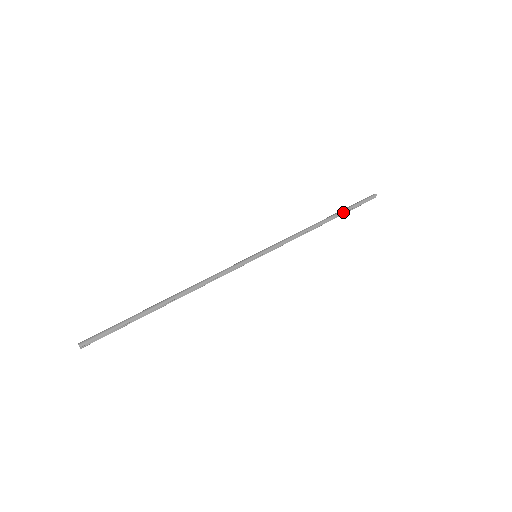
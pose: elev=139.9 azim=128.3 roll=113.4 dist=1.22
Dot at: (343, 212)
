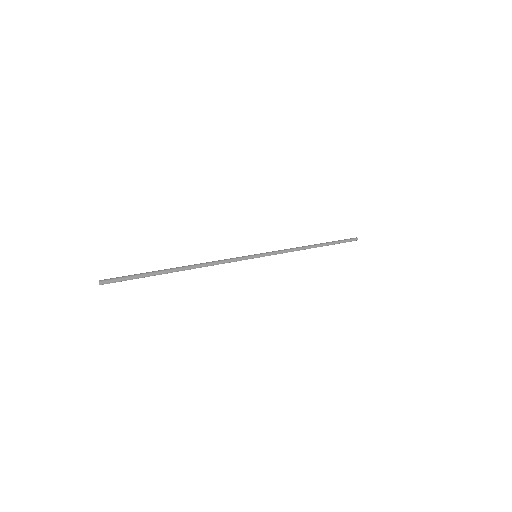
Dot at: (330, 244)
